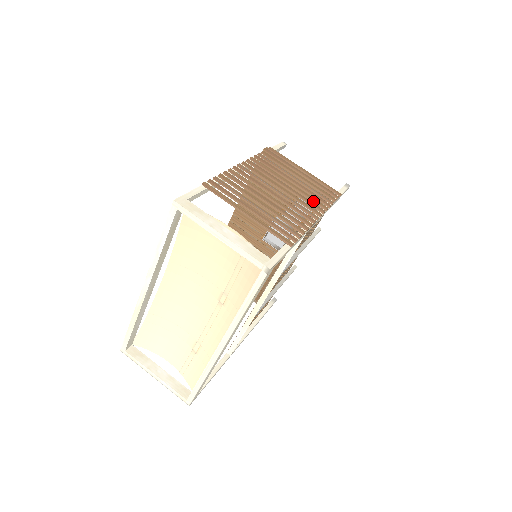
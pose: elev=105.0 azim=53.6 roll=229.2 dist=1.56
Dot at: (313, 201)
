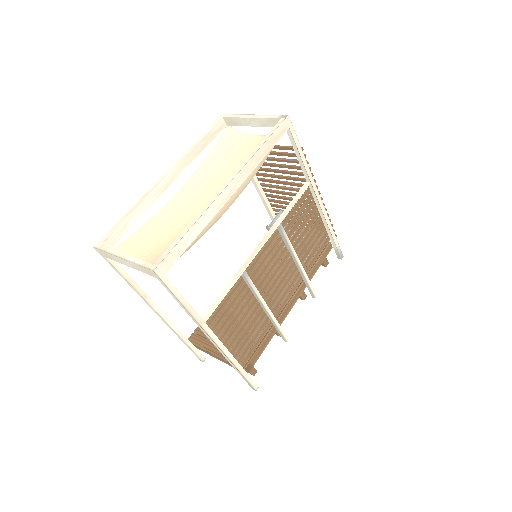
Dot at: occluded
